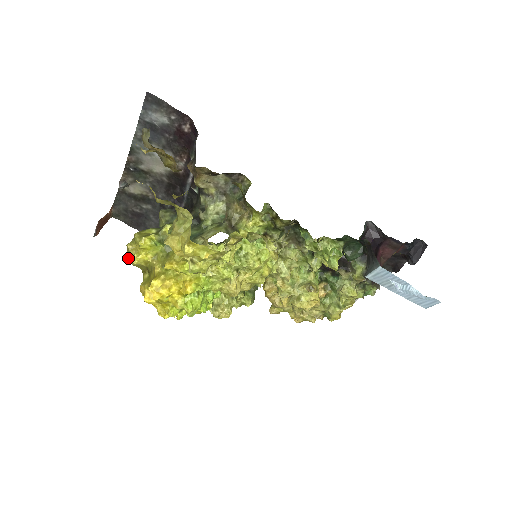
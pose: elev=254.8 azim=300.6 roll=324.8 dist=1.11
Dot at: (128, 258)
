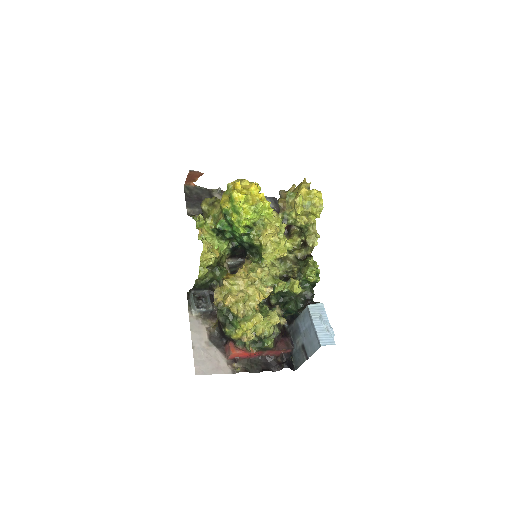
Dot at: occluded
